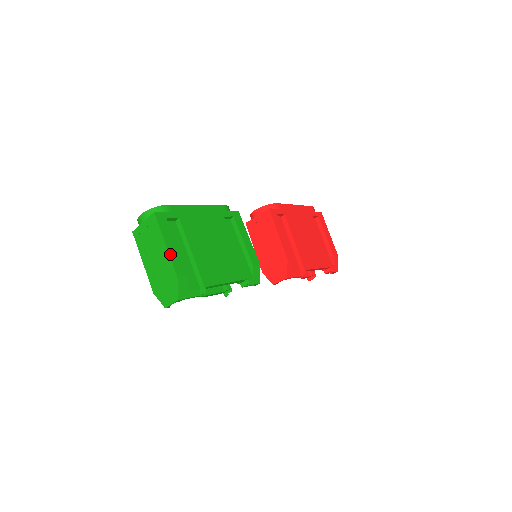
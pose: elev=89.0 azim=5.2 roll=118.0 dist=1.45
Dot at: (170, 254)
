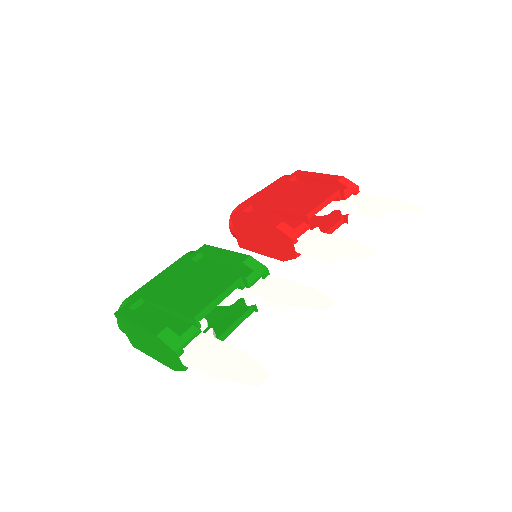
Dot at: (142, 327)
